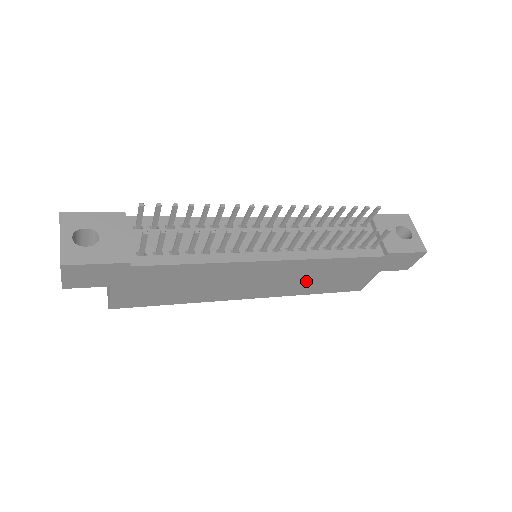
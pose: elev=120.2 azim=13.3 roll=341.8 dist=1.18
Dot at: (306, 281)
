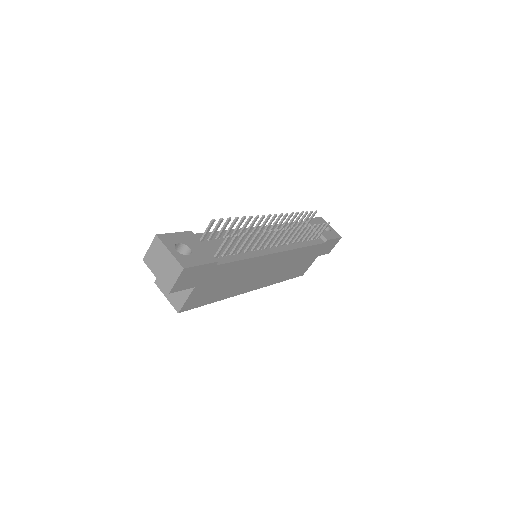
Dot at: (284, 269)
